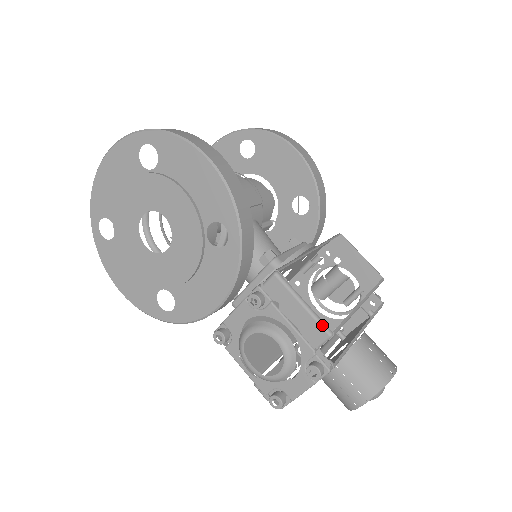
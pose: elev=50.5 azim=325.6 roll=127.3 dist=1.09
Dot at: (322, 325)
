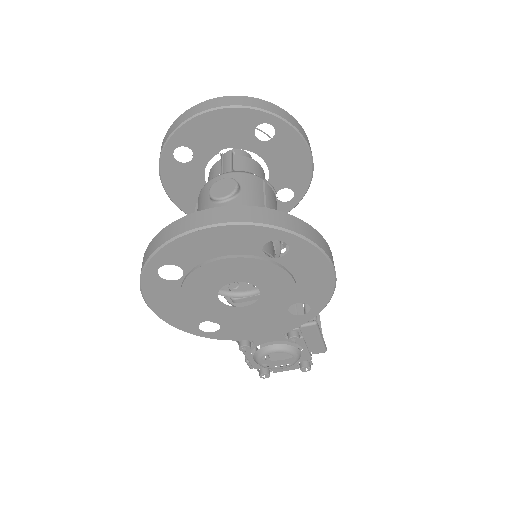
Dot at: (325, 348)
